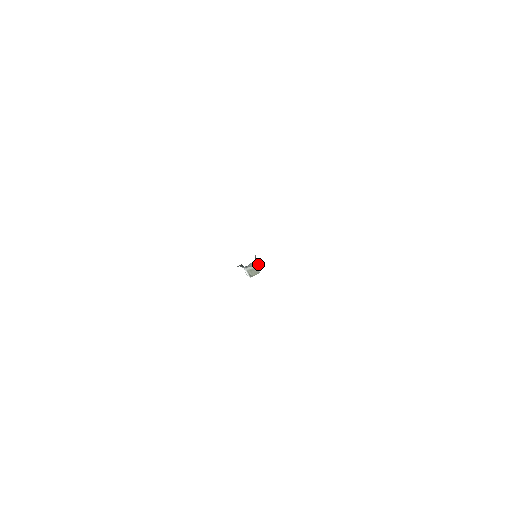
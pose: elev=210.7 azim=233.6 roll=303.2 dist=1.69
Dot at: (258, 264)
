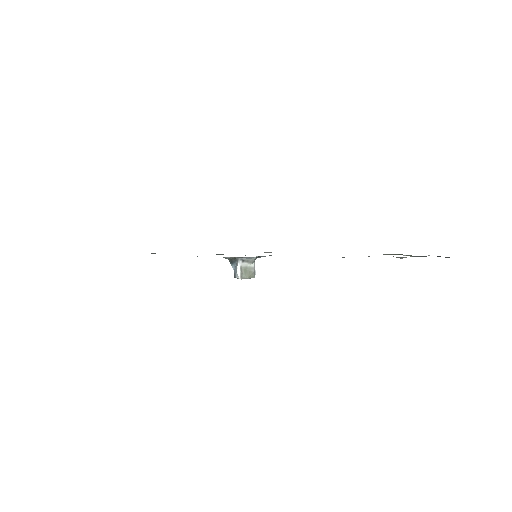
Dot at: occluded
